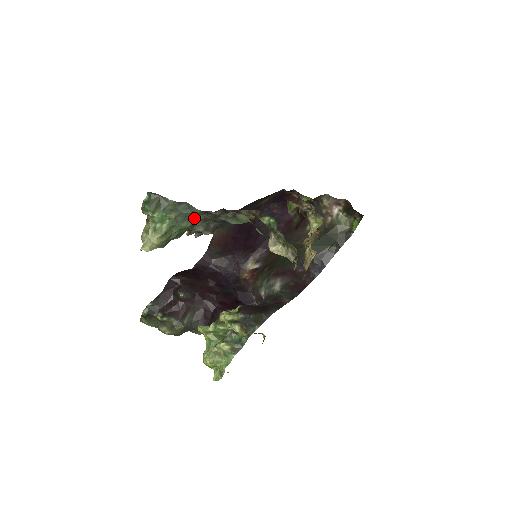
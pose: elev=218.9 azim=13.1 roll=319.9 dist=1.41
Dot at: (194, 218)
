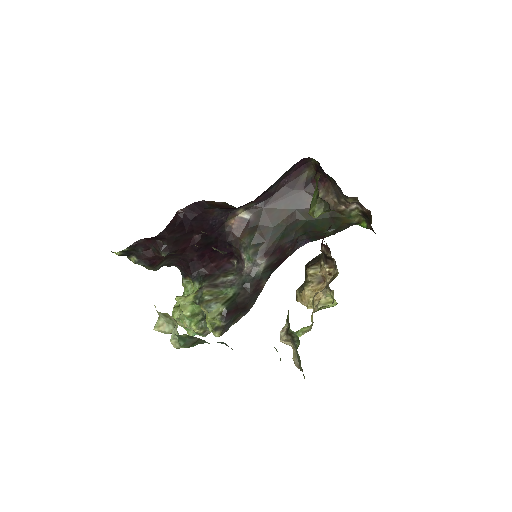
Dot at: occluded
